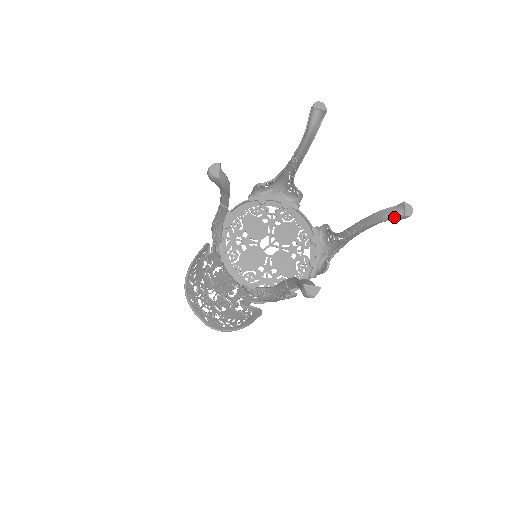
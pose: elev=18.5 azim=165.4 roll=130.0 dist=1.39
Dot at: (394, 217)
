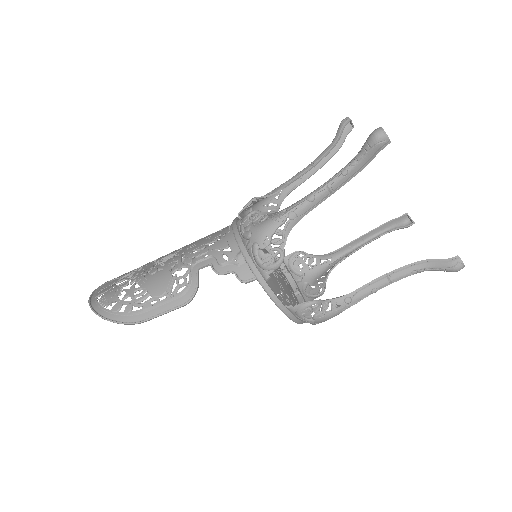
Dot at: (439, 269)
